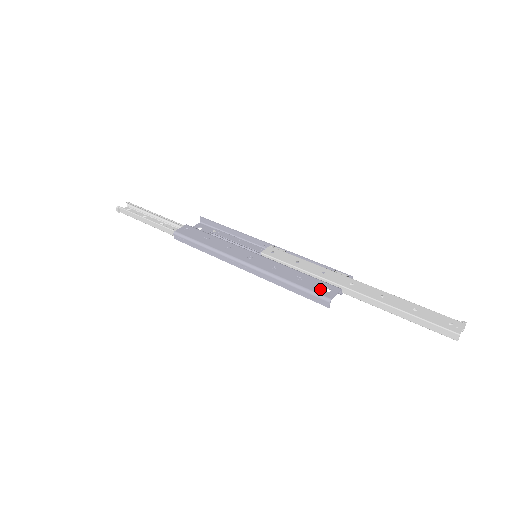
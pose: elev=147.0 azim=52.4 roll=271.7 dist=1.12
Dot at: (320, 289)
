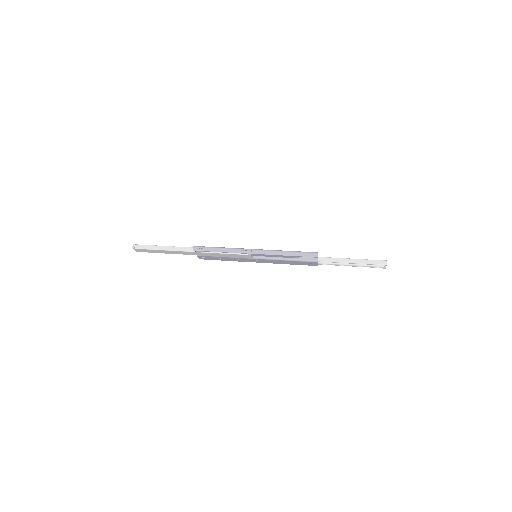
Dot at: occluded
